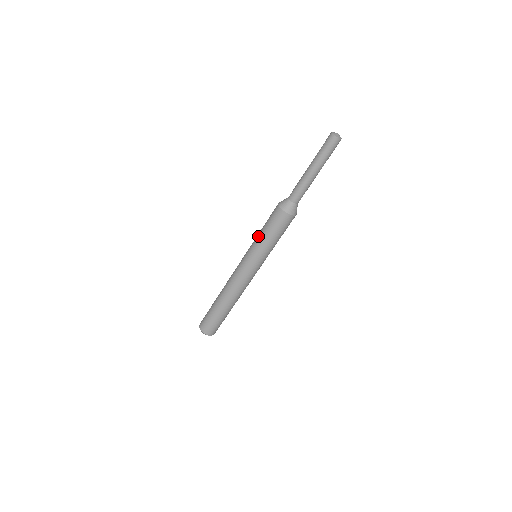
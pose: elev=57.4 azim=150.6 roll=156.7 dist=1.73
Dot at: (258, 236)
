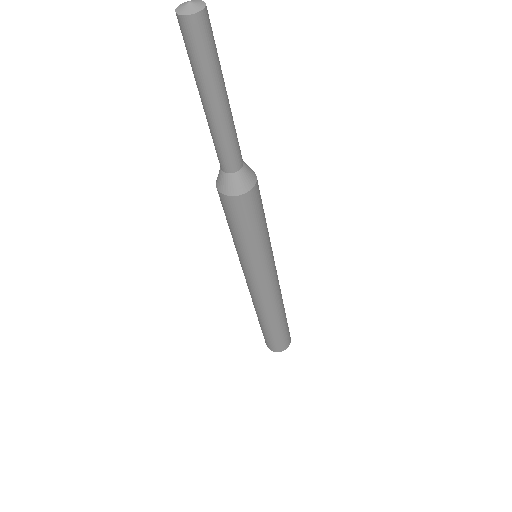
Dot at: occluded
